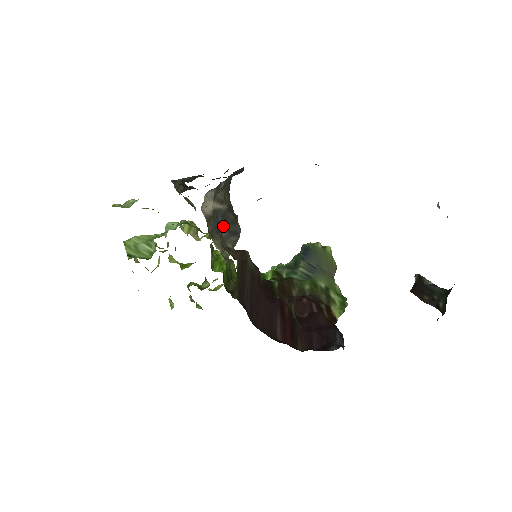
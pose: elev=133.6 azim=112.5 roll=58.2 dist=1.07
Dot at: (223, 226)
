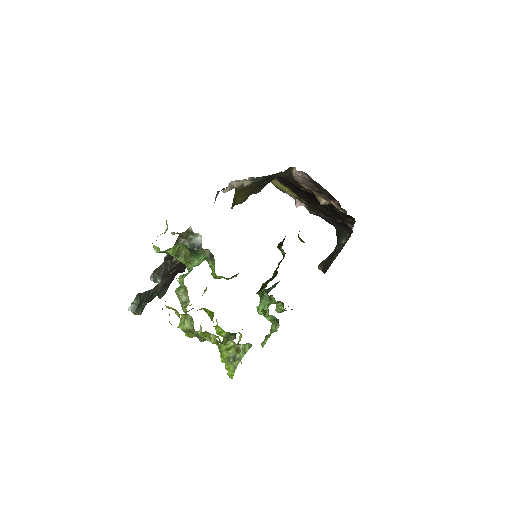
Dot at: occluded
